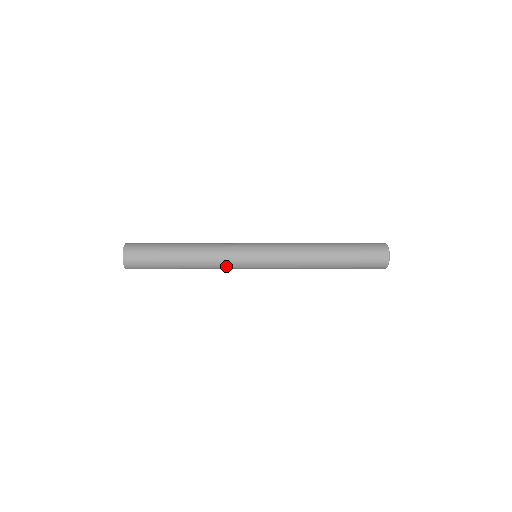
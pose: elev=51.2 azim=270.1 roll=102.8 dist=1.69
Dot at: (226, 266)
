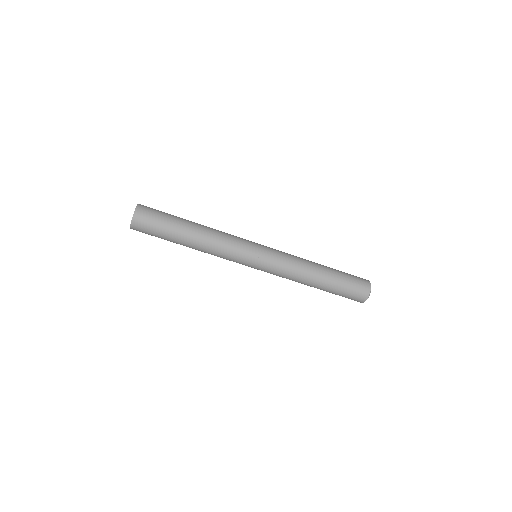
Dot at: (226, 259)
